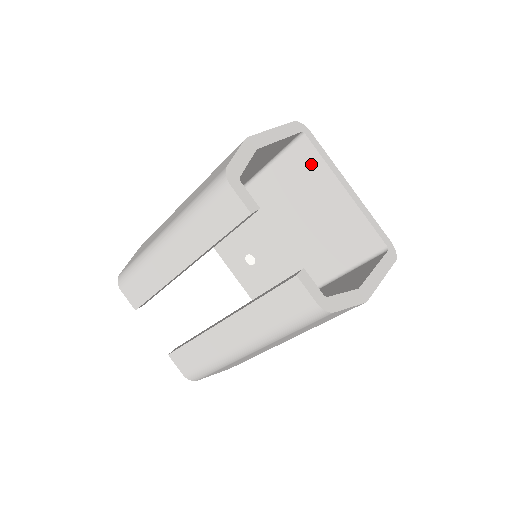
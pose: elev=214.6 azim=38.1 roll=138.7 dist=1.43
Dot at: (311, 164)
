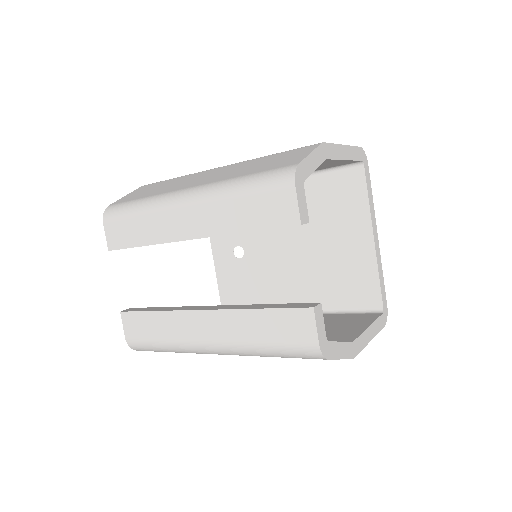
Dot at: (353, 196)
